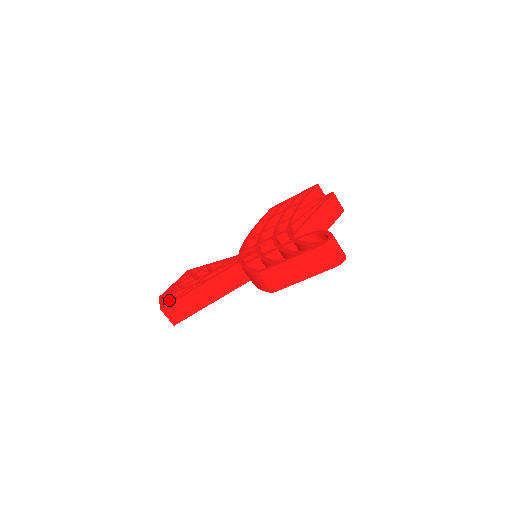
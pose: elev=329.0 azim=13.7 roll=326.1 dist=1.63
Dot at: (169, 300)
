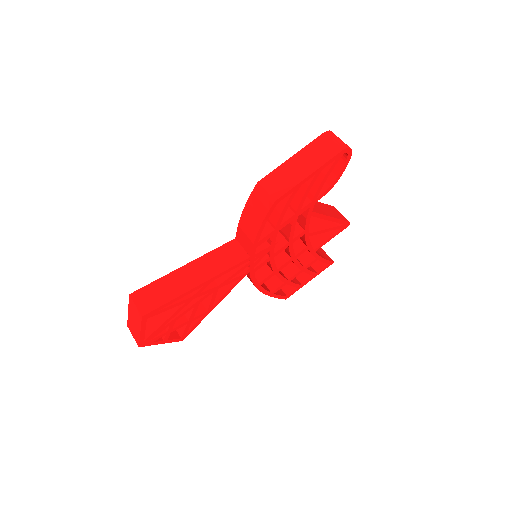
Dot at: occluded
